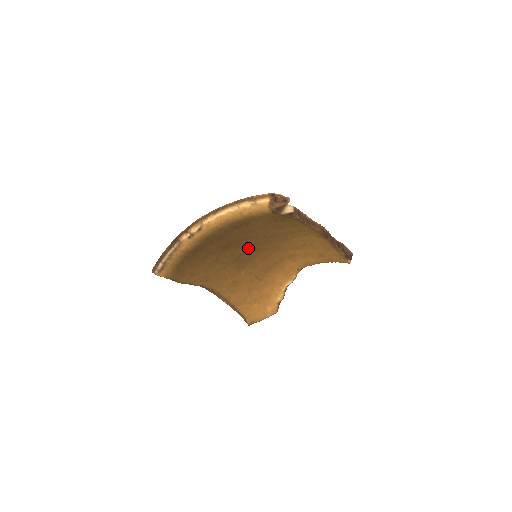
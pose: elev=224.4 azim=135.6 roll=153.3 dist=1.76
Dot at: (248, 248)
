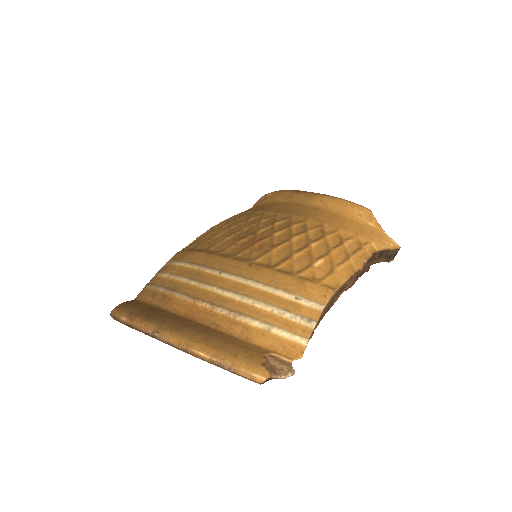
Dot at: occluded
